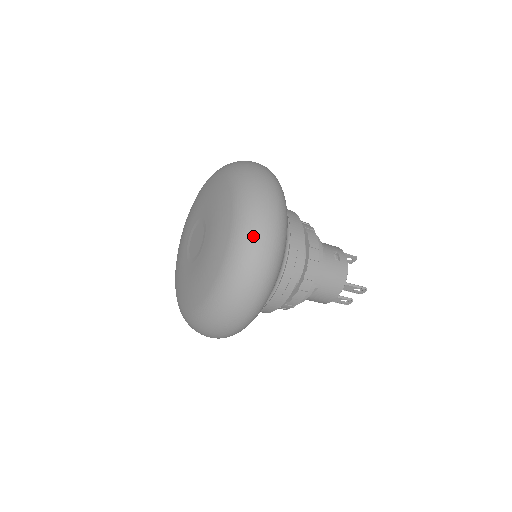
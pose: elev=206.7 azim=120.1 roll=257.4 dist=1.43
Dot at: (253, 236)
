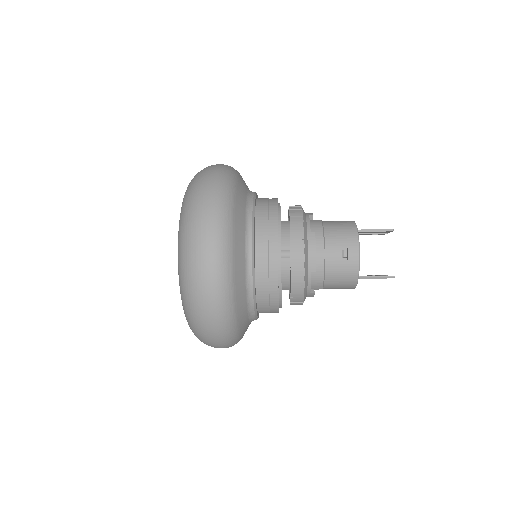
Dot at: (193, 308)
